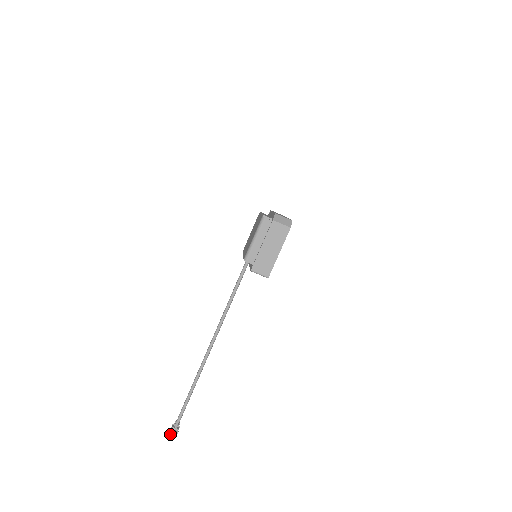
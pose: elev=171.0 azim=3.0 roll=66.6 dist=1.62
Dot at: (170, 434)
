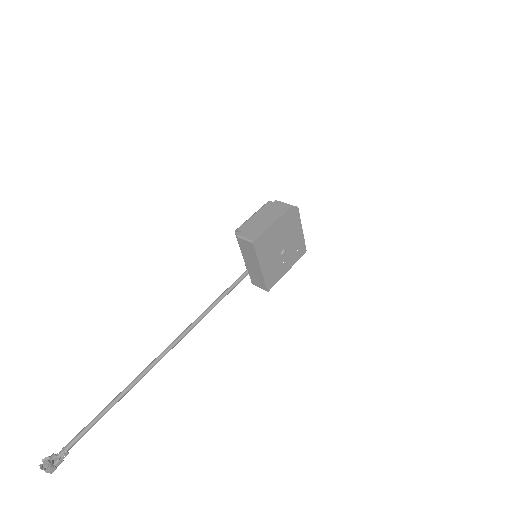
Dot at: (43, 465)
